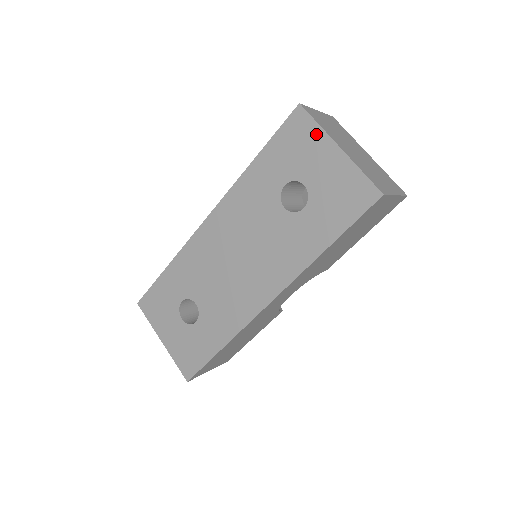
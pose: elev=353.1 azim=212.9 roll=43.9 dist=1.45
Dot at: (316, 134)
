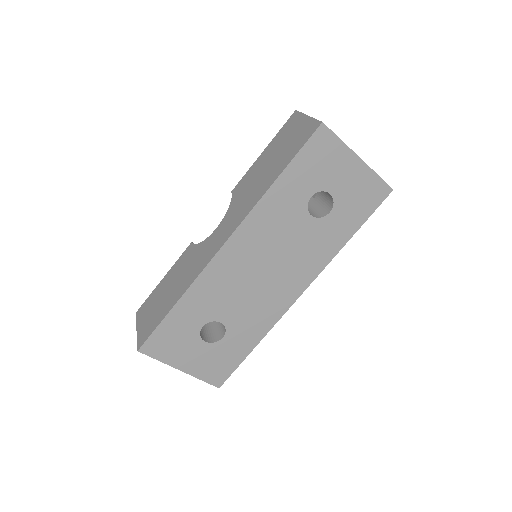
Dot at: (340, 149)
